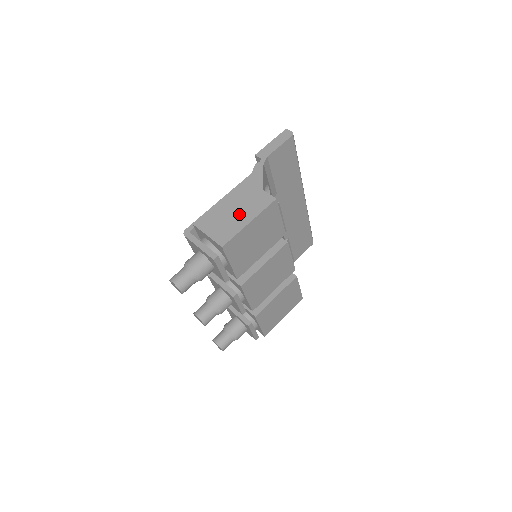
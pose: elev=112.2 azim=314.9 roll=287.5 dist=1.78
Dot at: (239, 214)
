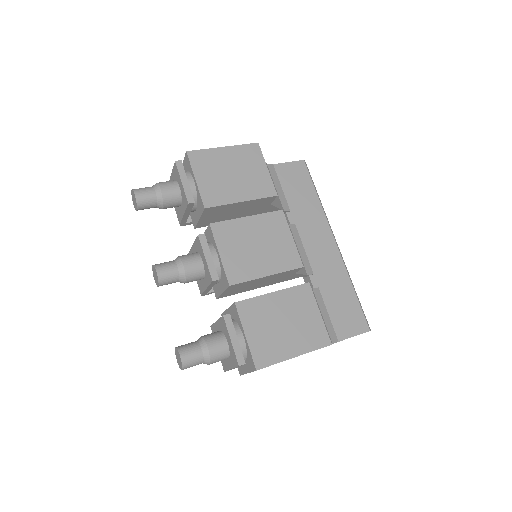
Dot at: occluded
